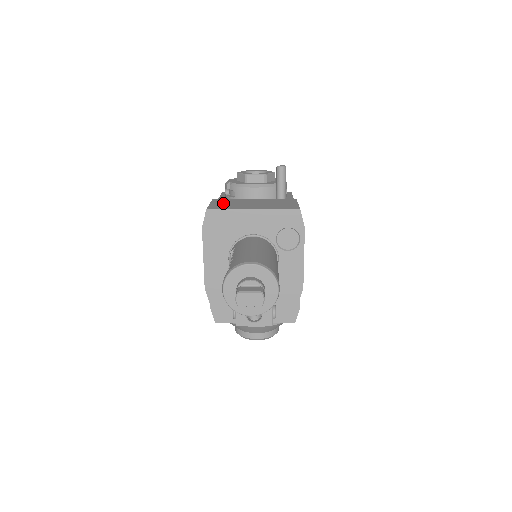
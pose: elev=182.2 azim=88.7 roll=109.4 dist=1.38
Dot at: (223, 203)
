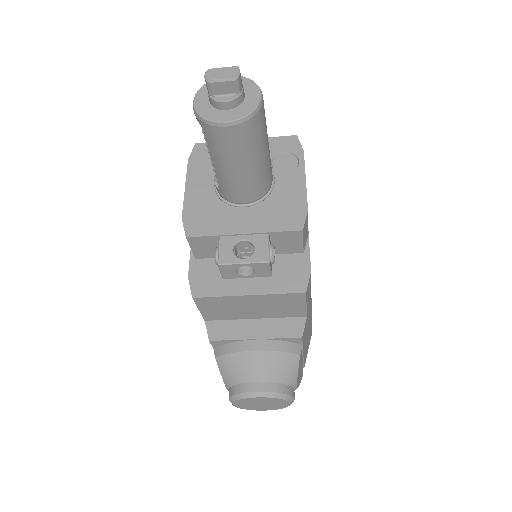
Dot at: occluded
